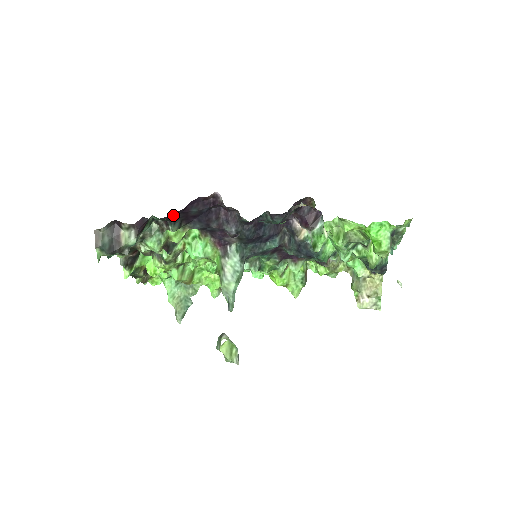
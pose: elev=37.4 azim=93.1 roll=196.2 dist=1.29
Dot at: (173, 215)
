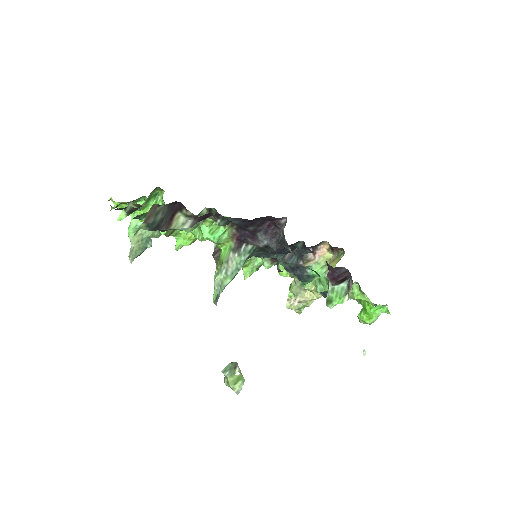
Dot at: occluded
